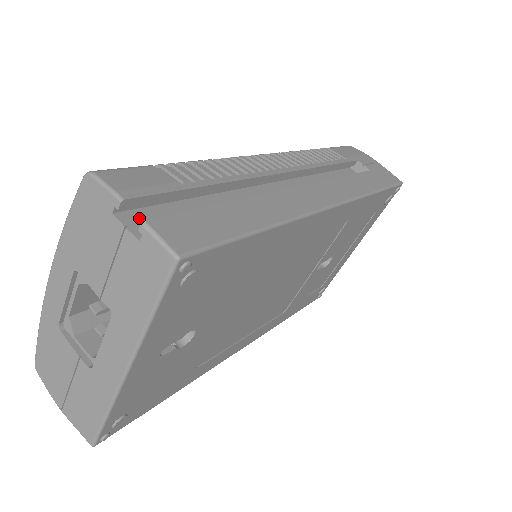
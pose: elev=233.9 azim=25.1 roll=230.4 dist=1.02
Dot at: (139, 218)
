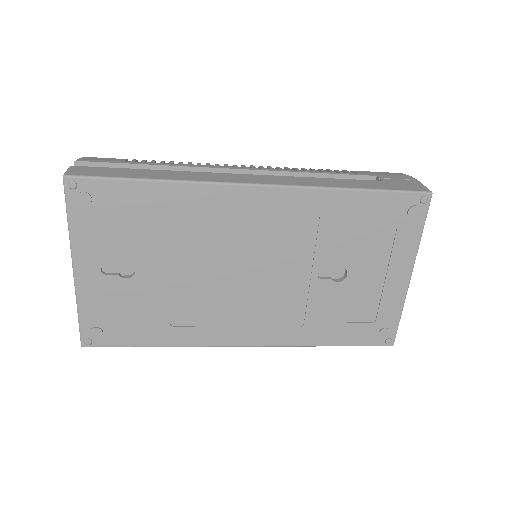
Dot at: occluded
